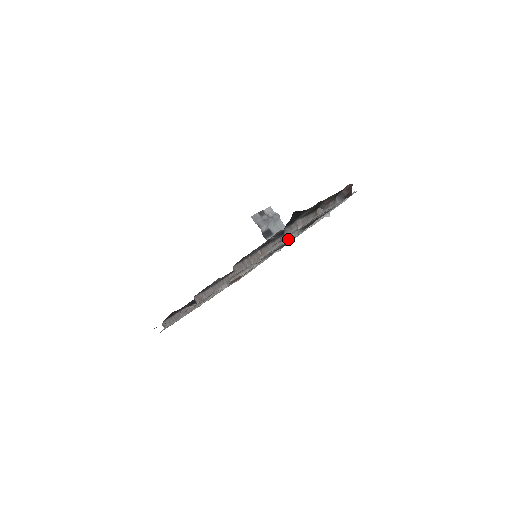
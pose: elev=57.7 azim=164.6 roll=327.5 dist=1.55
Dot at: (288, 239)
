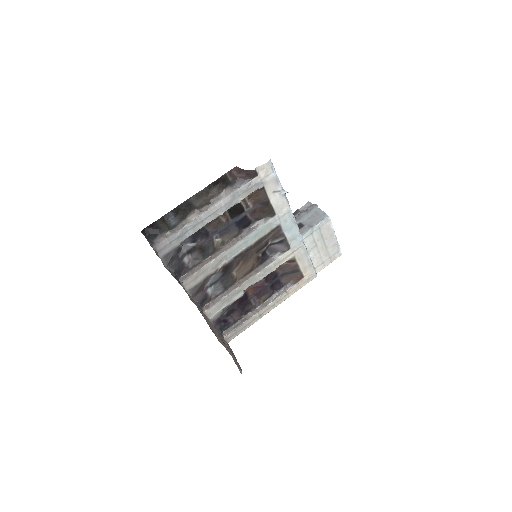
Dot at: (251, 233)
